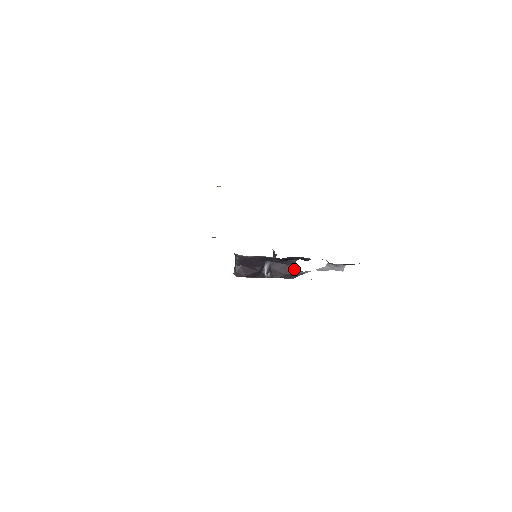
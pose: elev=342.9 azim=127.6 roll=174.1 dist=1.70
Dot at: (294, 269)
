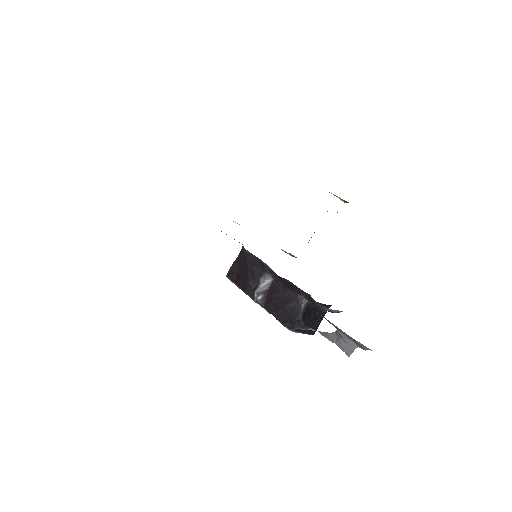
Dot at: (296, 313)
